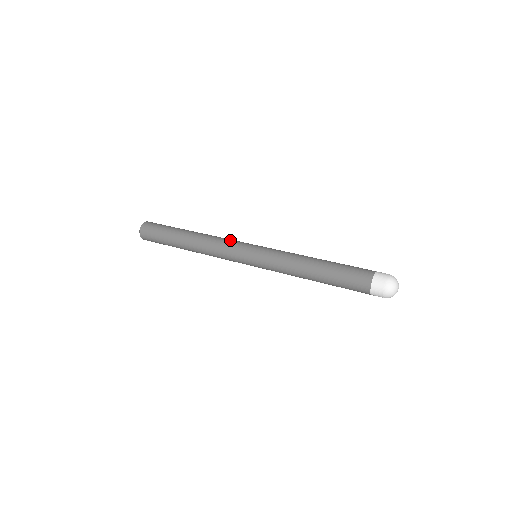
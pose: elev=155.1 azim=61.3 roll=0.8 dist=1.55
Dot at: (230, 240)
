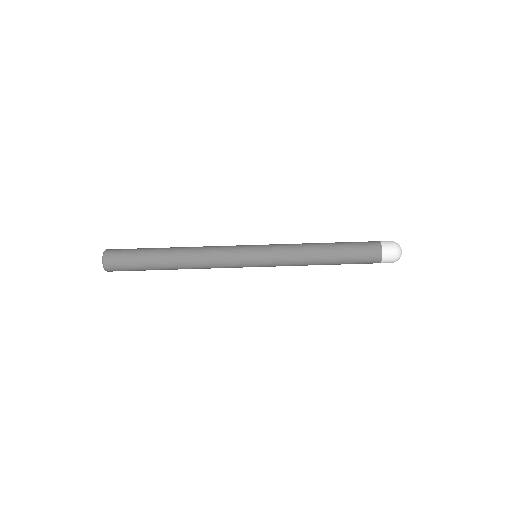
Dot at: (224, 248)
